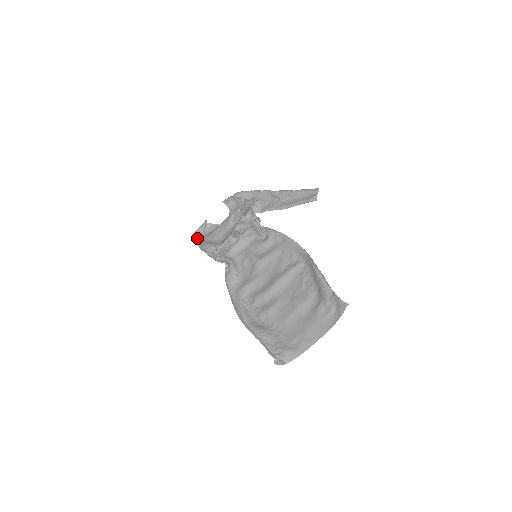
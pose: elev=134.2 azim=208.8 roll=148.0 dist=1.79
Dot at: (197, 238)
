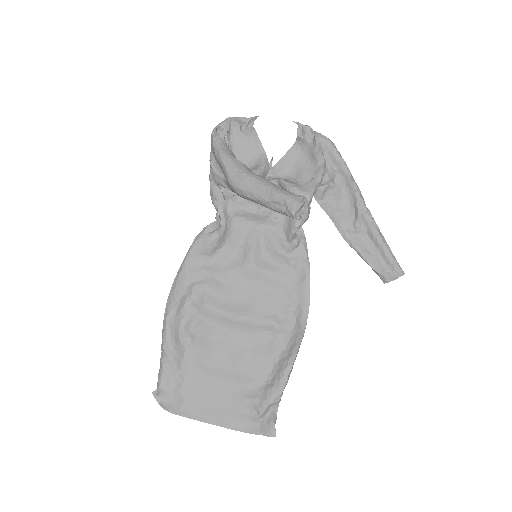
Dot at: (219, 140)
